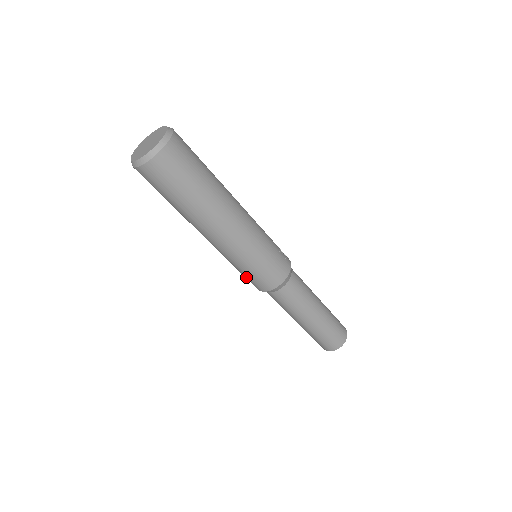
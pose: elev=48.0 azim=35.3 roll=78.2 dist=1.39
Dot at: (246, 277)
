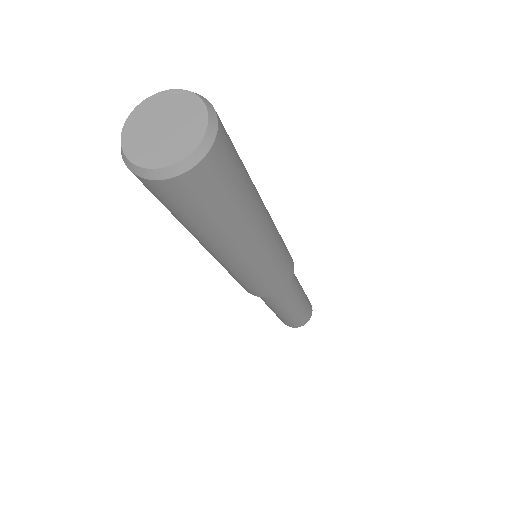
Dot at: (248, 287)
